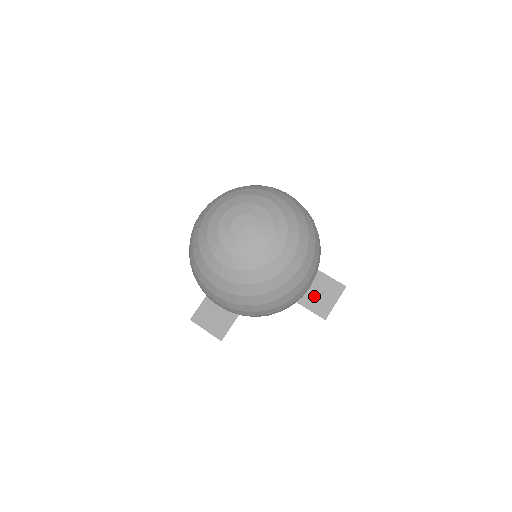
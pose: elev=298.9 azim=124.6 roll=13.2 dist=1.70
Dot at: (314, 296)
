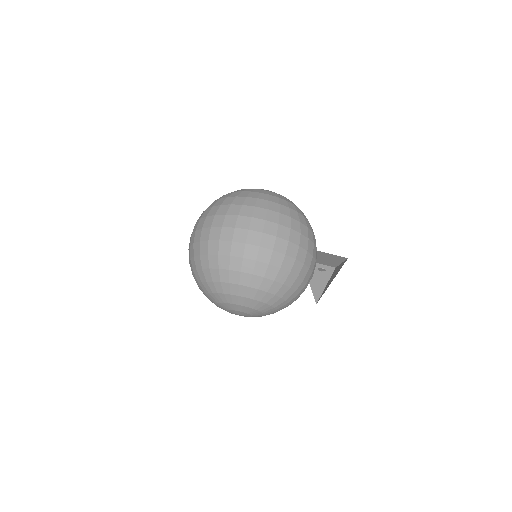
Dot at: (321, 260)
